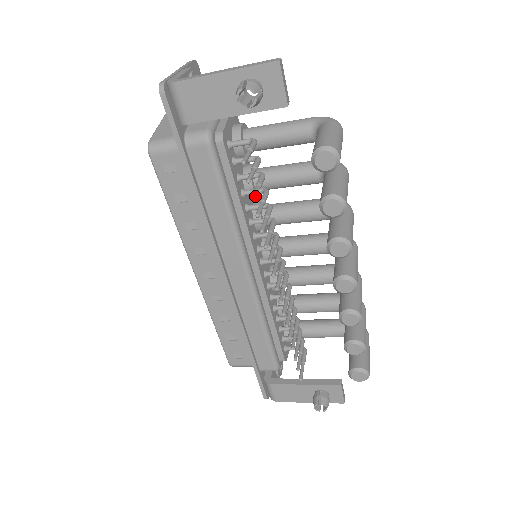
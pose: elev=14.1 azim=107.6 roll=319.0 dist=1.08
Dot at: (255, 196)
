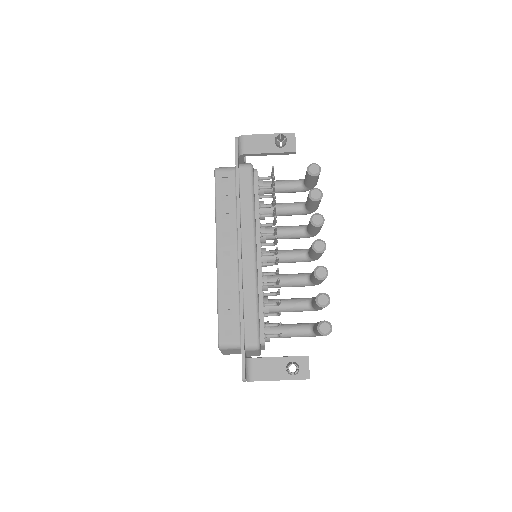
Dot at: occluded
